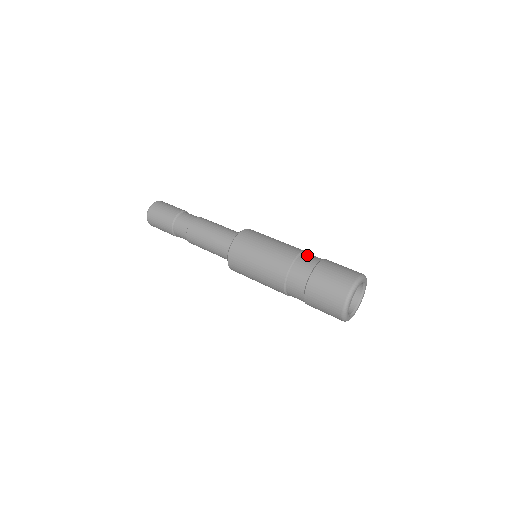
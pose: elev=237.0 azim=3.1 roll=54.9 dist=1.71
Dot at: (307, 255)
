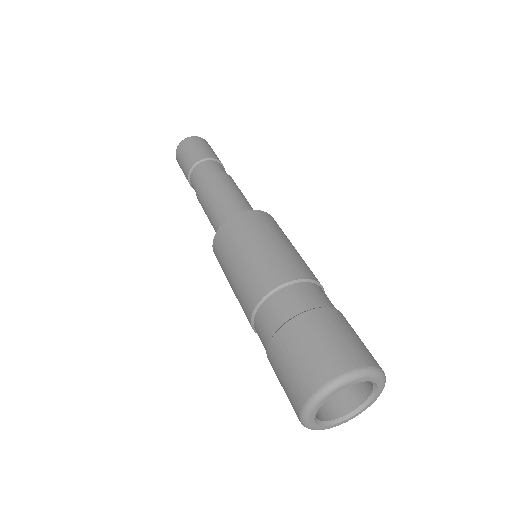
Dot at: (264, 311)
